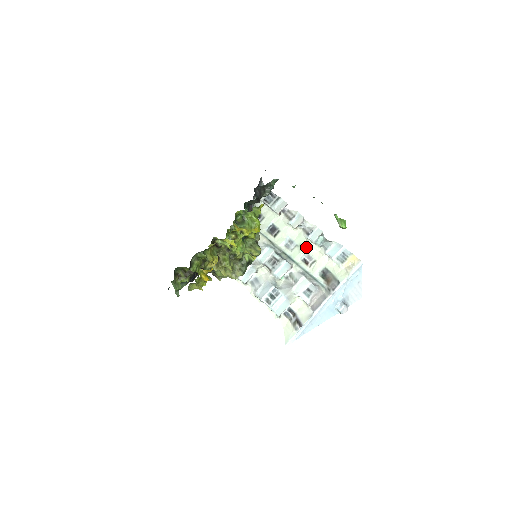
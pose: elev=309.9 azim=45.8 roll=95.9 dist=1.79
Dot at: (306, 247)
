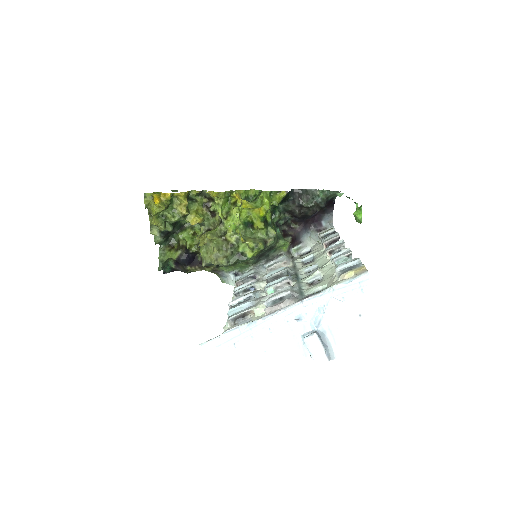
Dot at: (324, 270)
